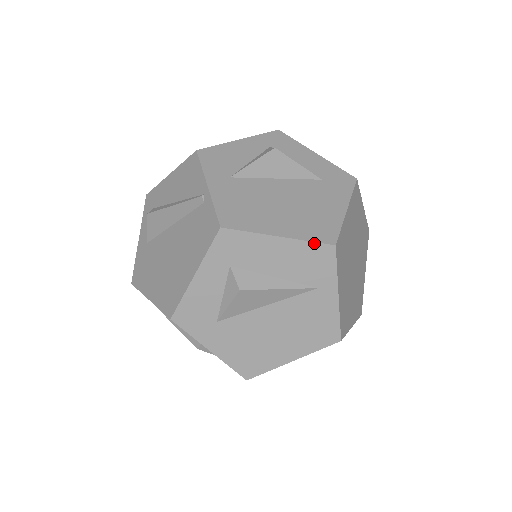
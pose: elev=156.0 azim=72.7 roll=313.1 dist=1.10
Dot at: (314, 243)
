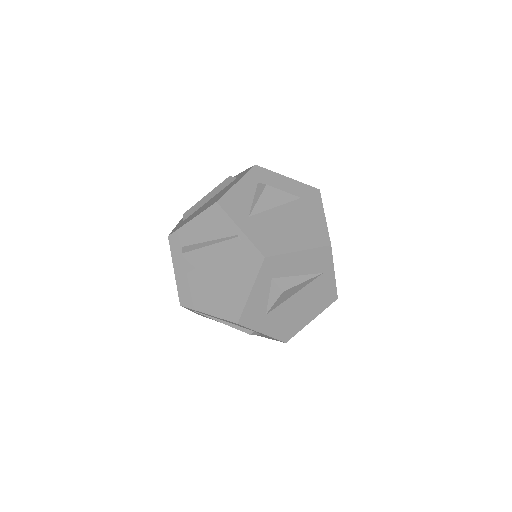
Dot at: (319, 248)
